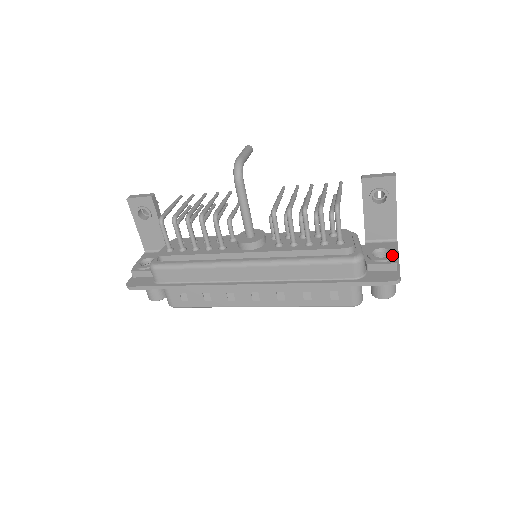
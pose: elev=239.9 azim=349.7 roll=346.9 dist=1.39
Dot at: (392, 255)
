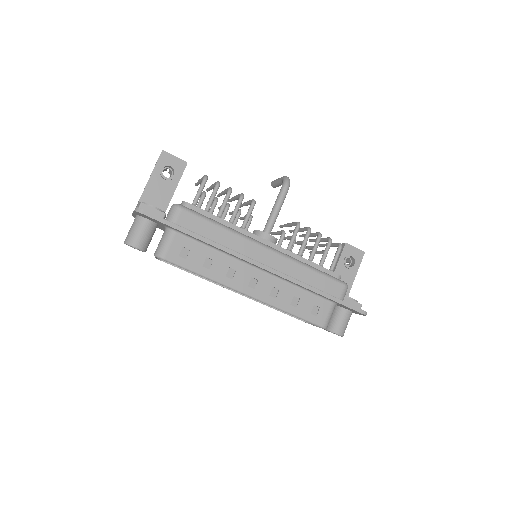
Dot at: occluded
